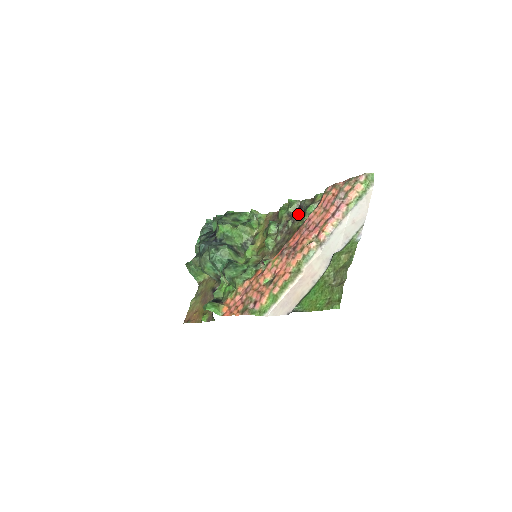
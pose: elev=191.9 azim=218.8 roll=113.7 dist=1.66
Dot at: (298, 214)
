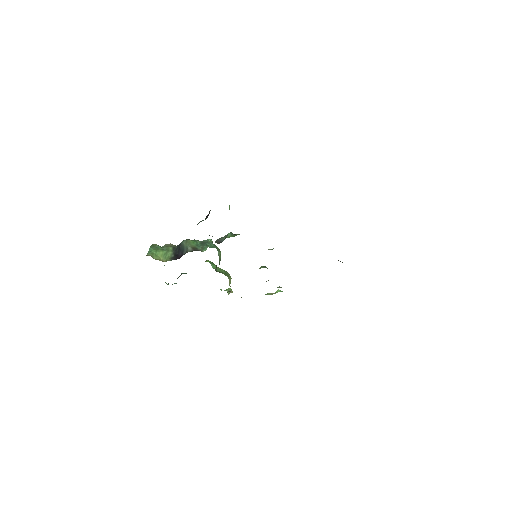
Dot at: occluded
